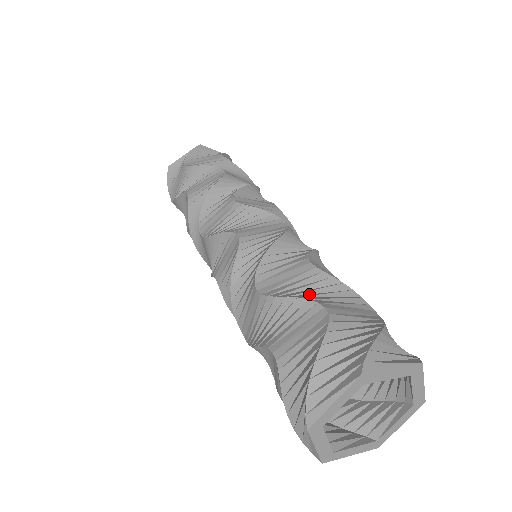
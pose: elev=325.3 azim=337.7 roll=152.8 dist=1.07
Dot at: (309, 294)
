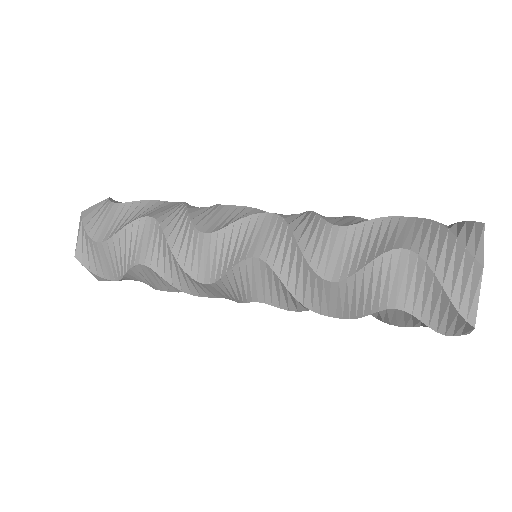
Dot at: (371, 249)
